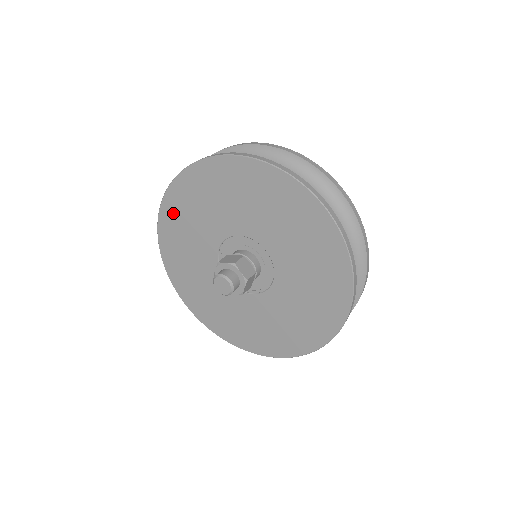
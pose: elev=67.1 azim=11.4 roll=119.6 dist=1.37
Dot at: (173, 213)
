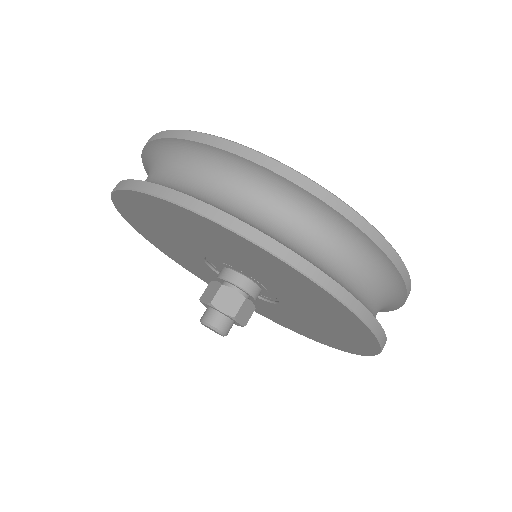
Dot at: (149, 237)
